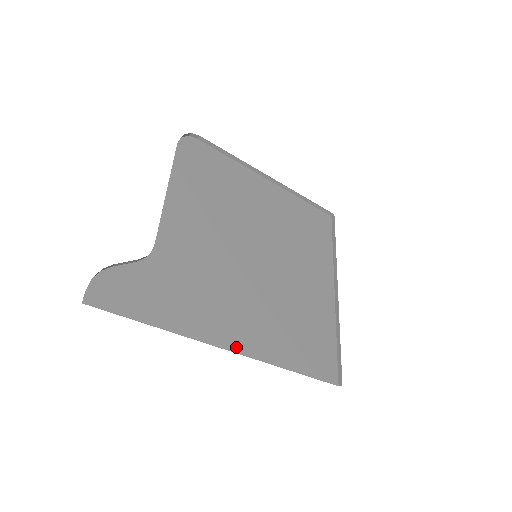
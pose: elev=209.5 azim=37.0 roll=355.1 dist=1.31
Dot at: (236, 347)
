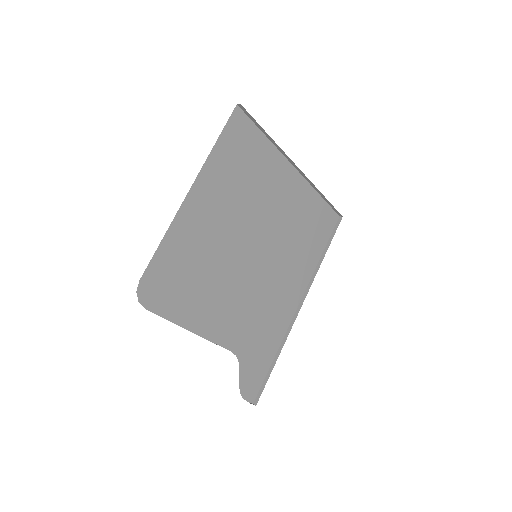
Dot at: (298, 301)
